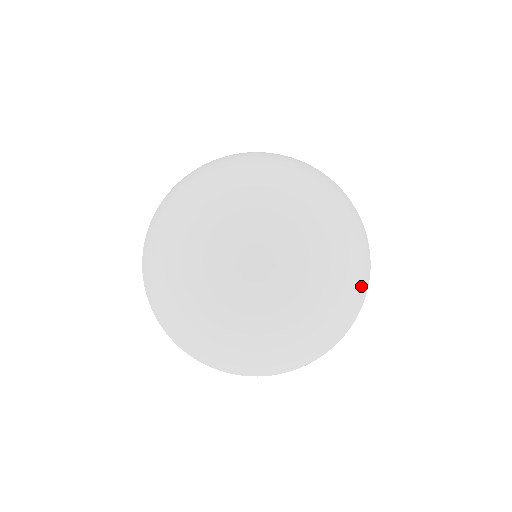
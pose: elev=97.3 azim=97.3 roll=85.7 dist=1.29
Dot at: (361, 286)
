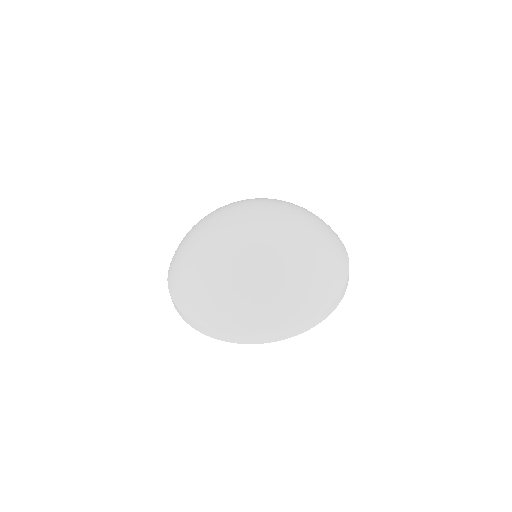
Dot at: (341, 250)
